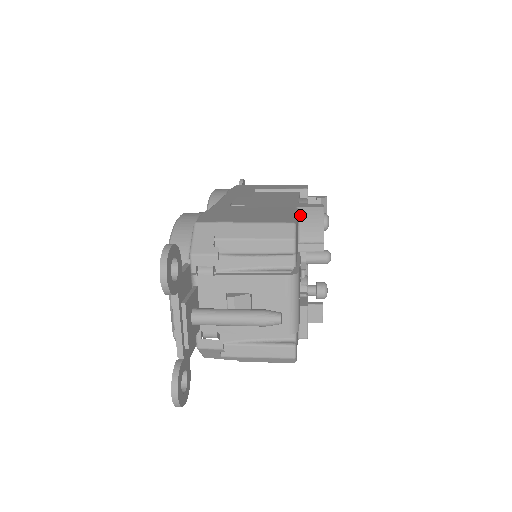
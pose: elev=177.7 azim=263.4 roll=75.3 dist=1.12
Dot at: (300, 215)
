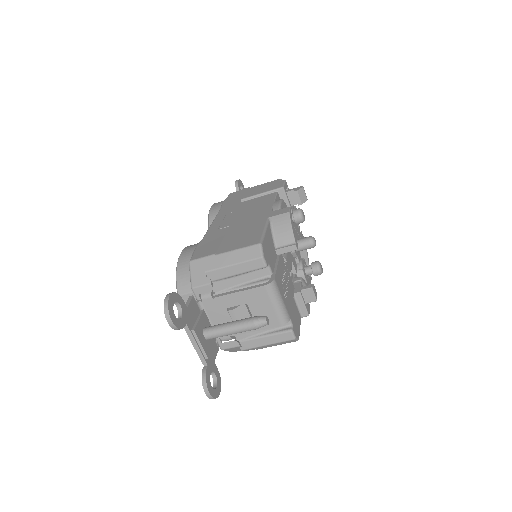
Dot at: (272, 224)
